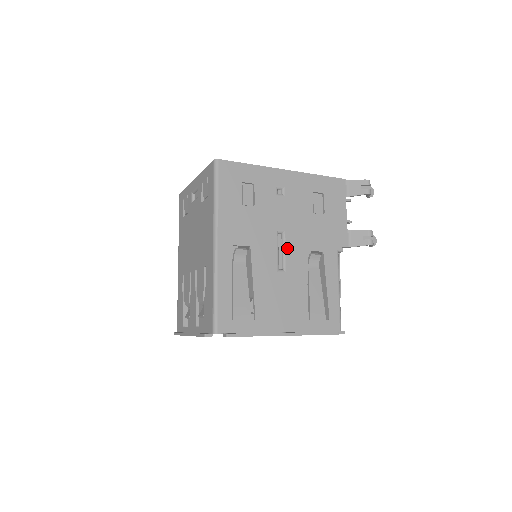
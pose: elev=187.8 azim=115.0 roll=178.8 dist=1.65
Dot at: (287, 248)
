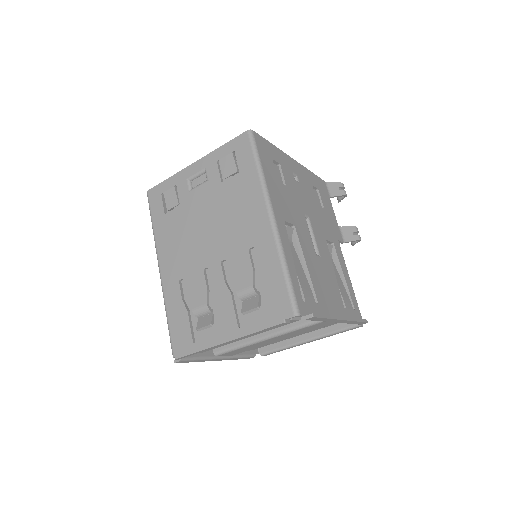
Dot at: (314, 233)
